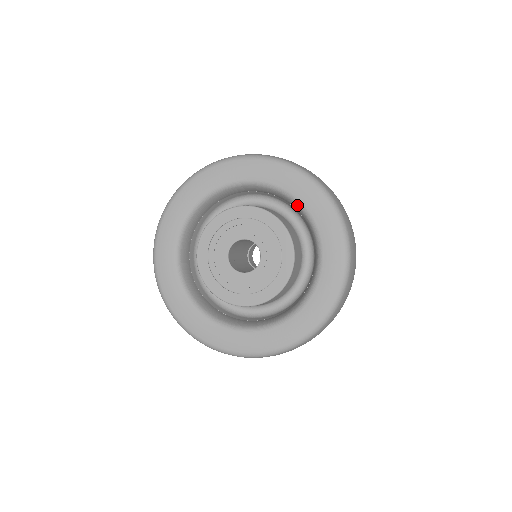
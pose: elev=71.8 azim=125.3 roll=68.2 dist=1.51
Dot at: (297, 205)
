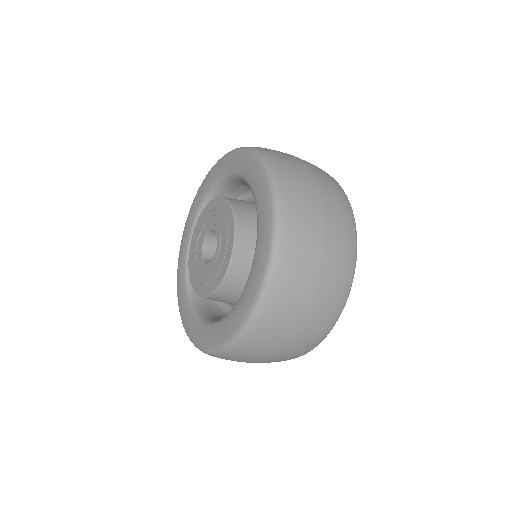
Dot at: (232, 178)
